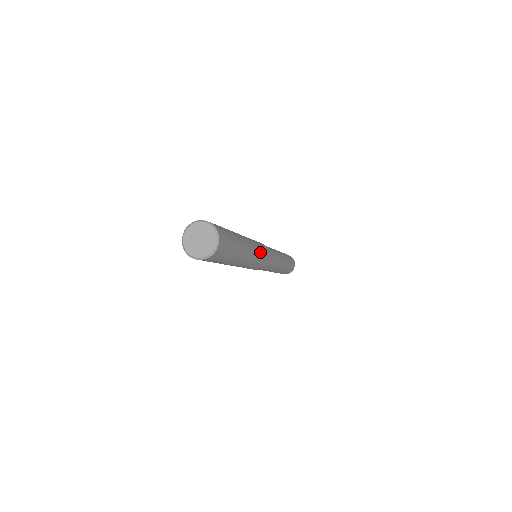
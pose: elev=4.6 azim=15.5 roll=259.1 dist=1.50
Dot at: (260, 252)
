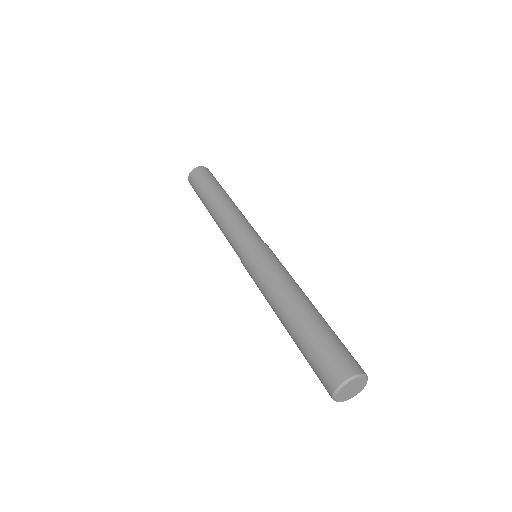
Dot at: occluded
